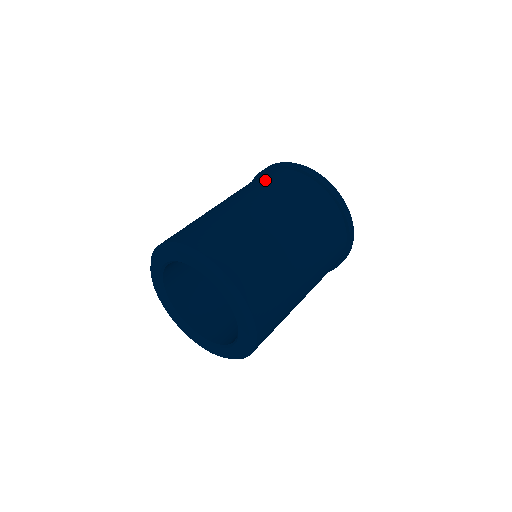
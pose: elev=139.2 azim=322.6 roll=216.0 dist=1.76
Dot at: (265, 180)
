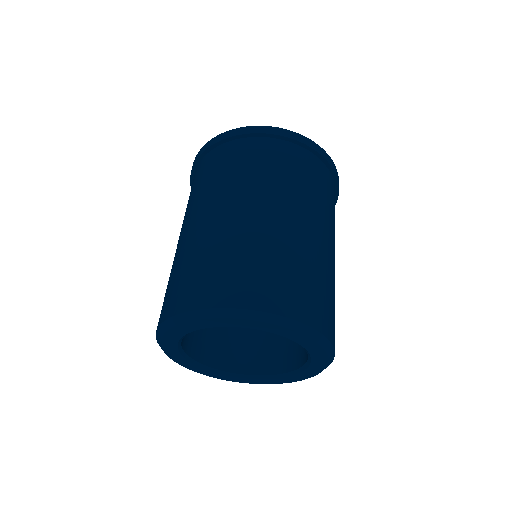
Dot at: (288, 168)
